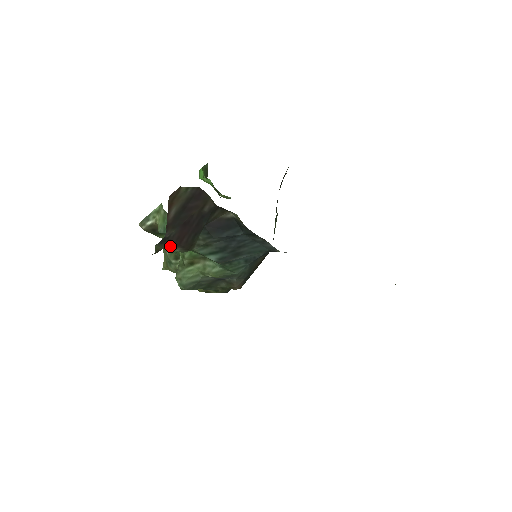
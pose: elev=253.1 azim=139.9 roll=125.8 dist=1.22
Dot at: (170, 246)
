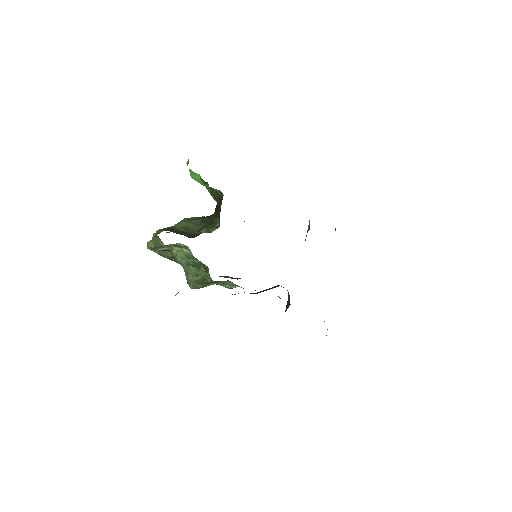
Dot at: occluded
